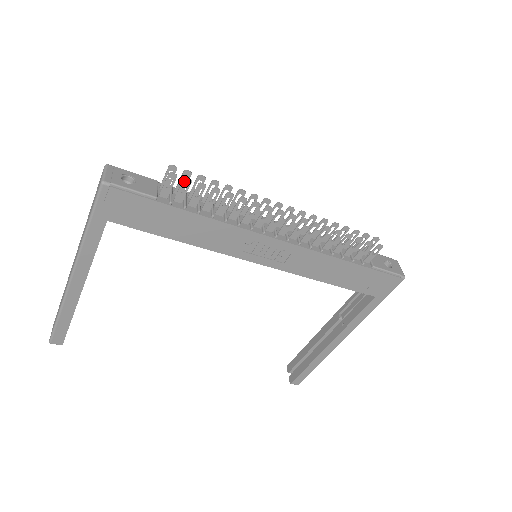
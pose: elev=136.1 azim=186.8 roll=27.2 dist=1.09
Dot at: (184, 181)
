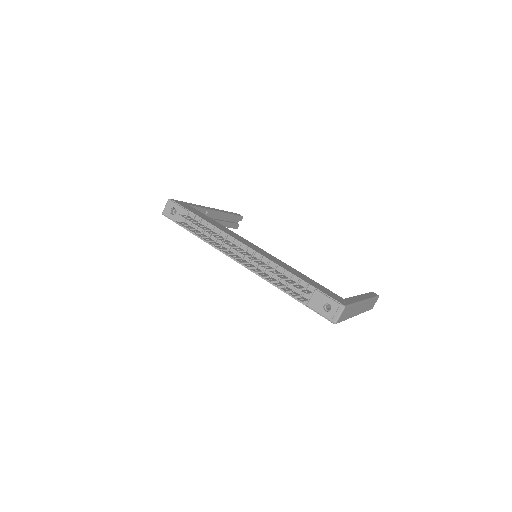
Dot at: (183, 226)
